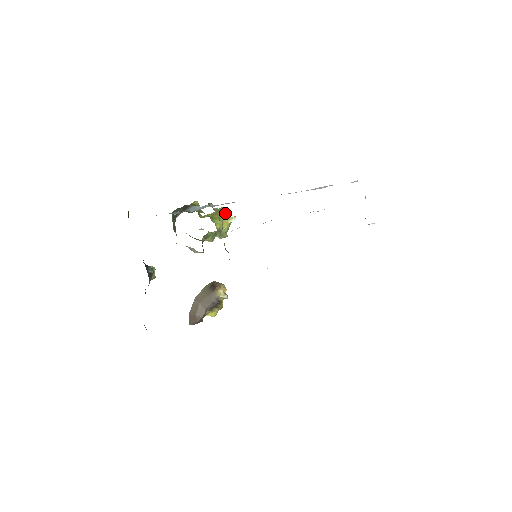
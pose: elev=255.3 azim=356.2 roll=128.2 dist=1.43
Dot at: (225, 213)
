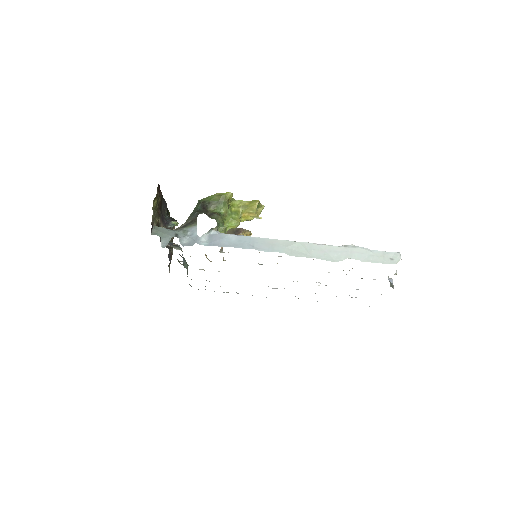
Dot at: (254, 210)
